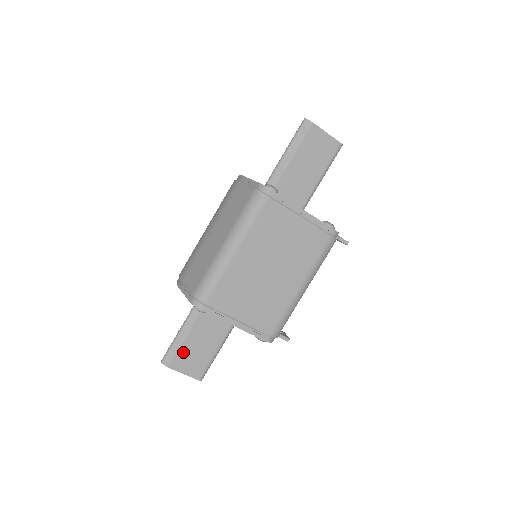
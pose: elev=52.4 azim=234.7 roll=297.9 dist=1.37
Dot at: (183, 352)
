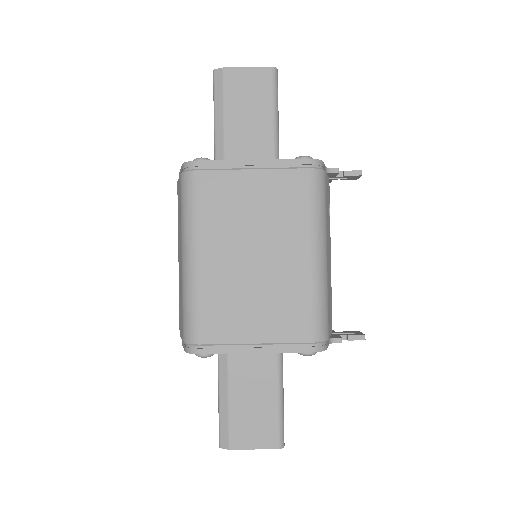
Dot at: (236, 421)
